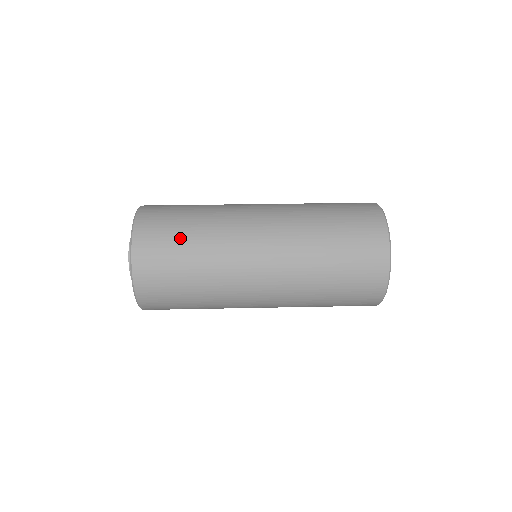
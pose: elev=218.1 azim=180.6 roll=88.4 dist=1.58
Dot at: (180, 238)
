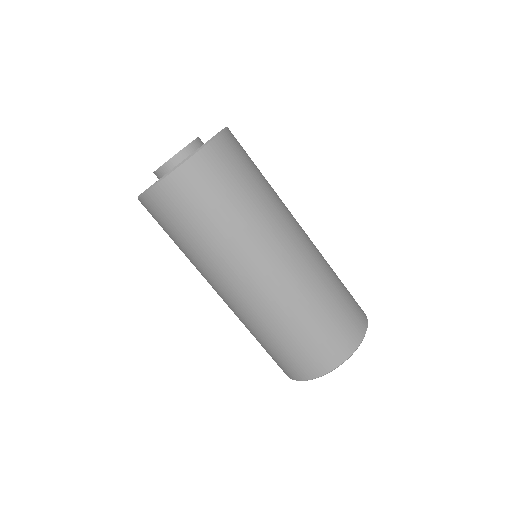
Dot at: (255, 169)
